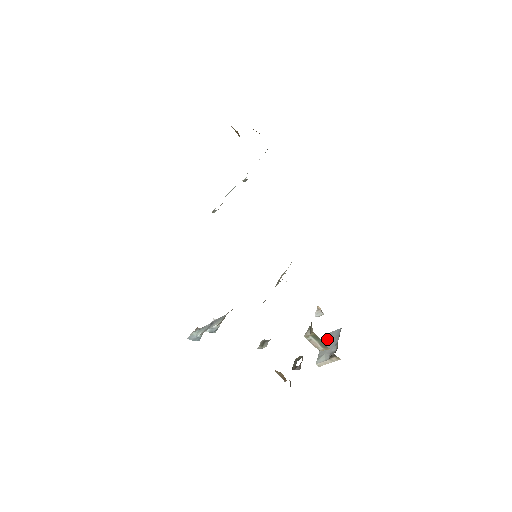
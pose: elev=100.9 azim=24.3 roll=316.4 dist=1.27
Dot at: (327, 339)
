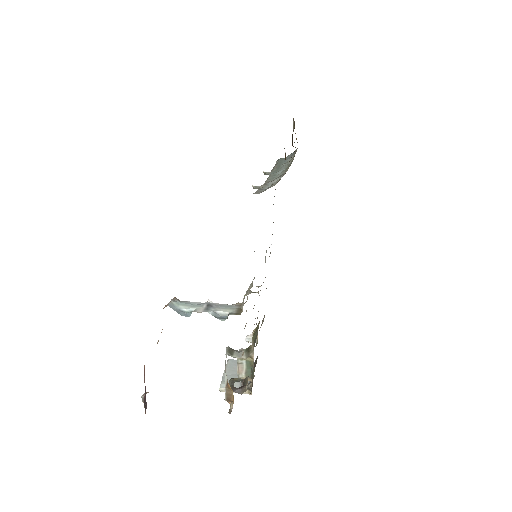
Dot at: (235, 366)
